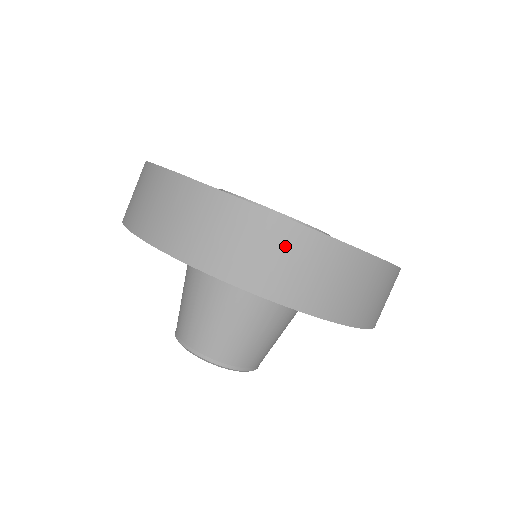
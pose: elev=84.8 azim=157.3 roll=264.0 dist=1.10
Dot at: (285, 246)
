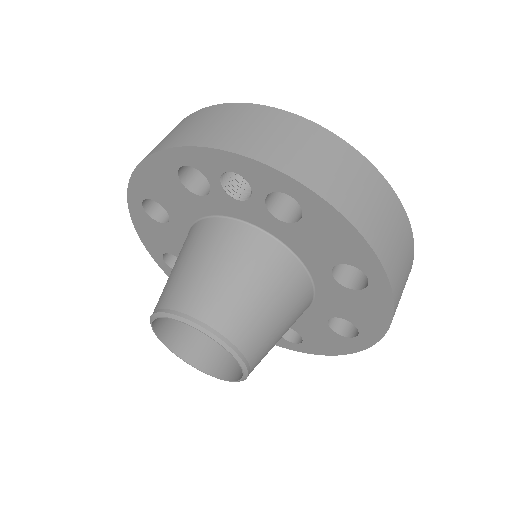
Dot at: (289, 130)
